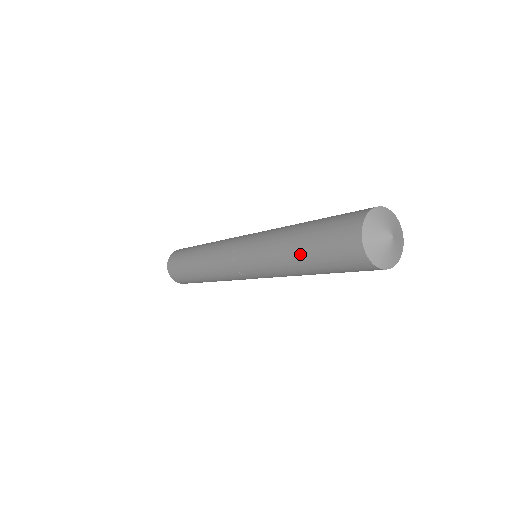
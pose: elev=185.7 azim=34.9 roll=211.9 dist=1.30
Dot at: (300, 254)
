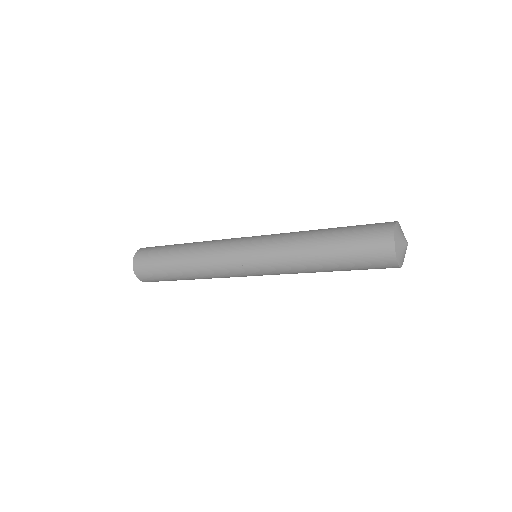
Dot at: (332, 268)
